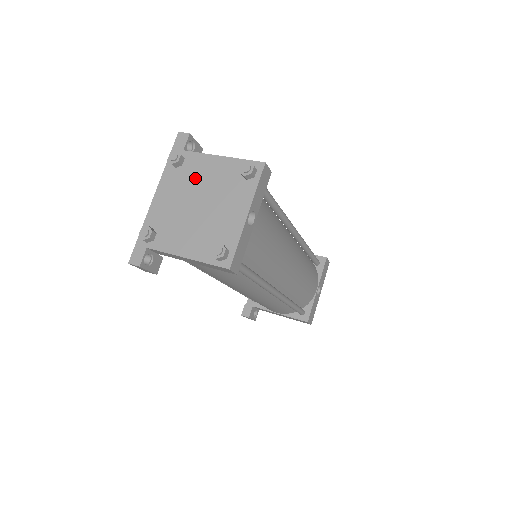
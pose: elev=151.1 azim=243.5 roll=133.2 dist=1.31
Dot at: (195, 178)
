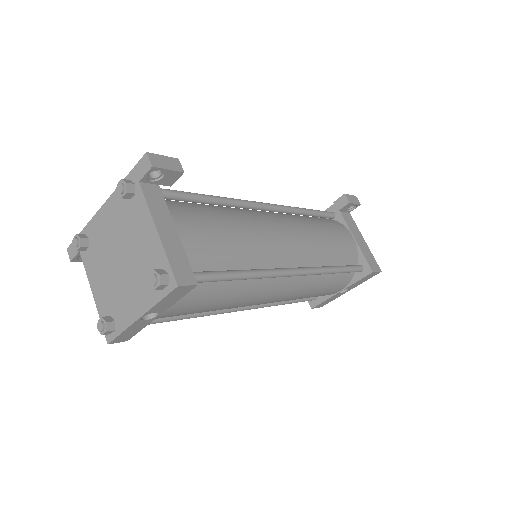
Dot at: (131, 227)
